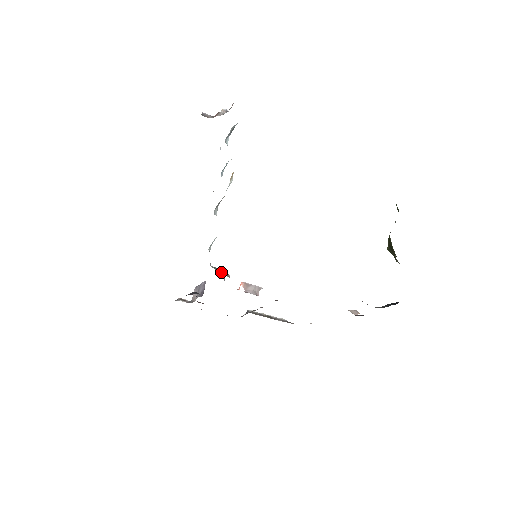
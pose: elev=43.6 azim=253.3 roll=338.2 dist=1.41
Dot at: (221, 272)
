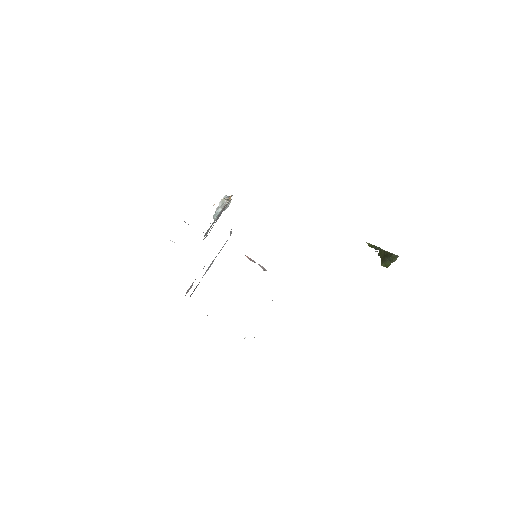
Dot at: occluded
